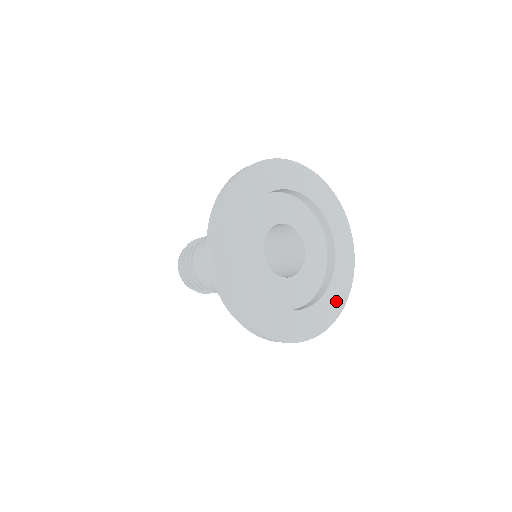
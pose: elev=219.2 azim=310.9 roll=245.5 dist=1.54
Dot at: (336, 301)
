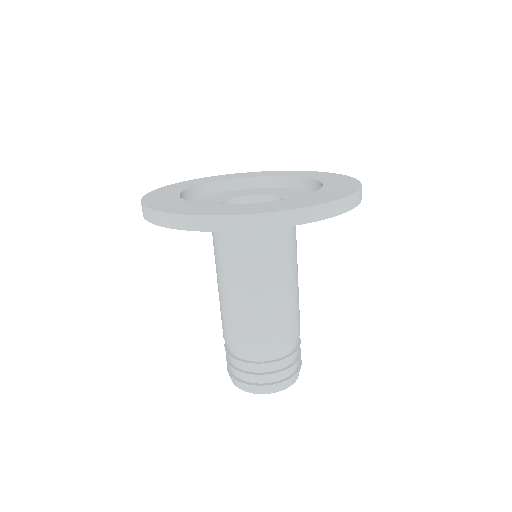
Dot at: (343, 189)
